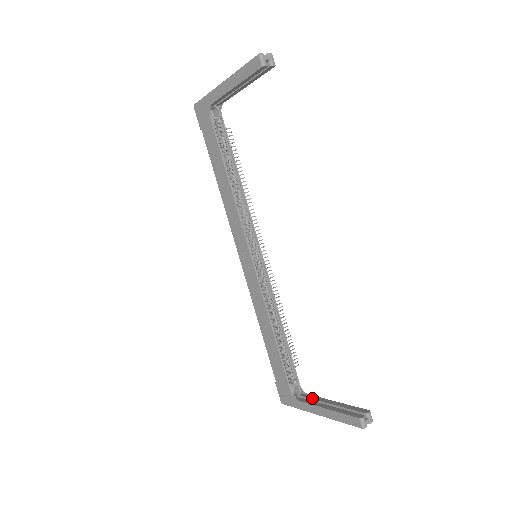
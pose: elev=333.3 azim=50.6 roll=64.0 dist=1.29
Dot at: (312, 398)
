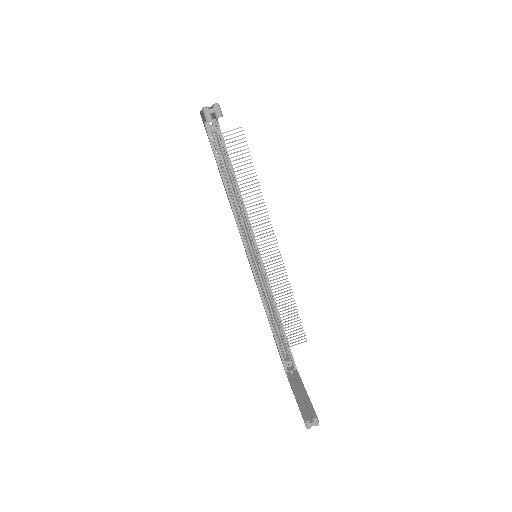
Dot at: (297, 379)
